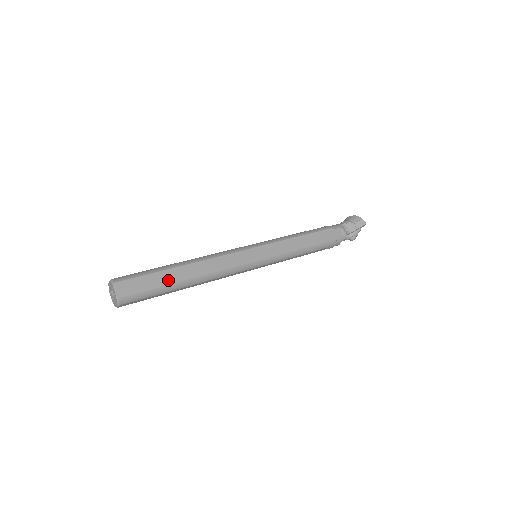
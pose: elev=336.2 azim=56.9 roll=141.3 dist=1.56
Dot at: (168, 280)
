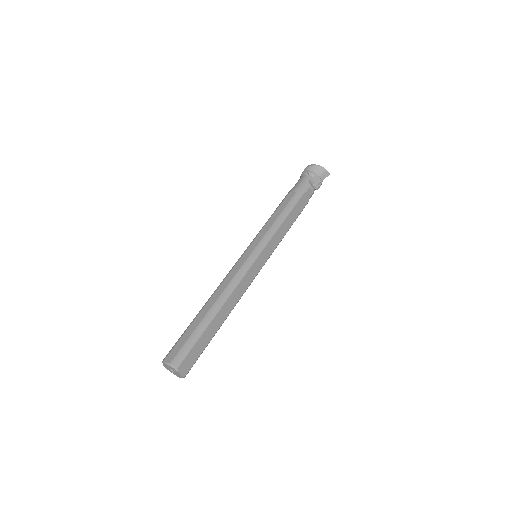
Dot at: (211, 334)
